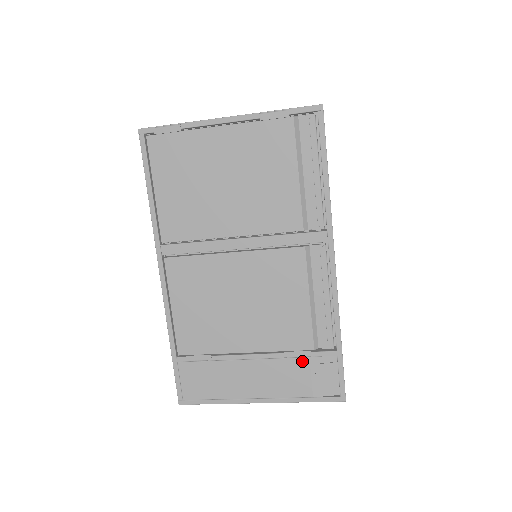
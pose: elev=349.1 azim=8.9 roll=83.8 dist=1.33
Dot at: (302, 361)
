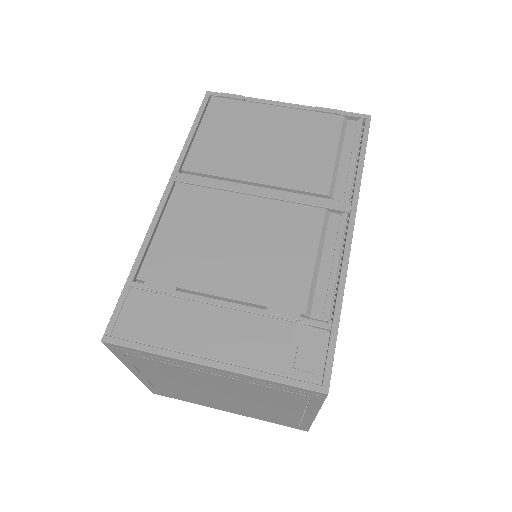
Dot at: (286, 325)
